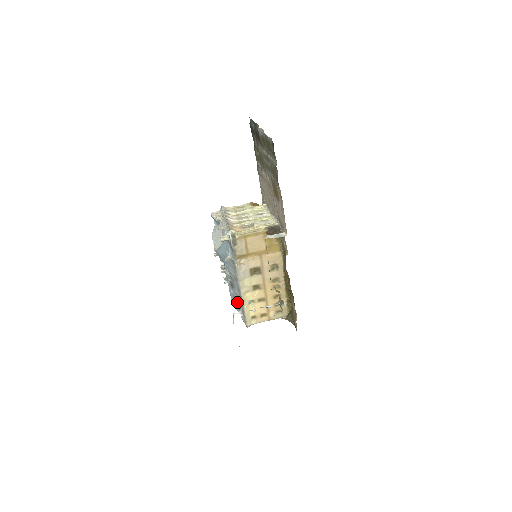
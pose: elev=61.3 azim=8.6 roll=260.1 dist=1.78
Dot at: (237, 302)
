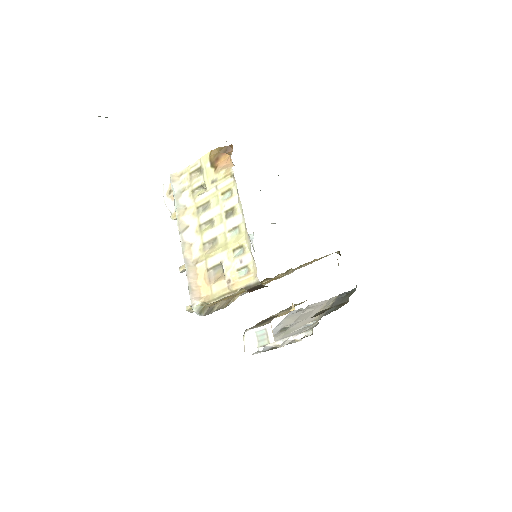
Dot at: occluded
